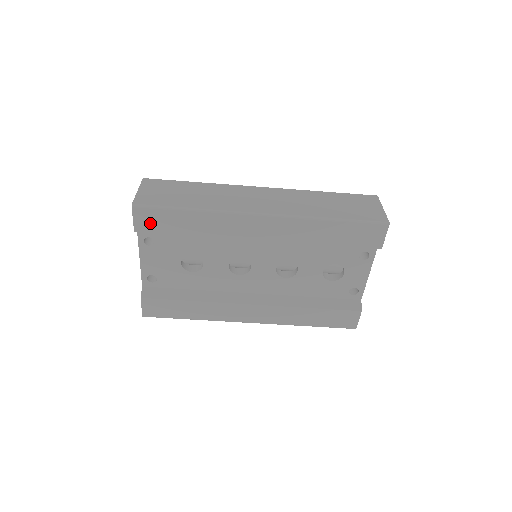
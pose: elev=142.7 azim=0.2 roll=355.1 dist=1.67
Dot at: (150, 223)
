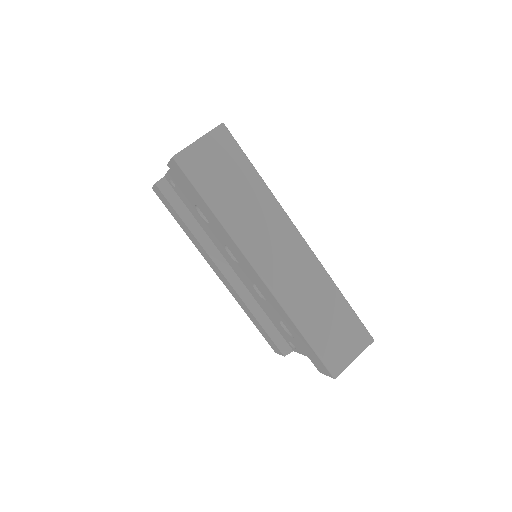
Dot at: (180, 177)
